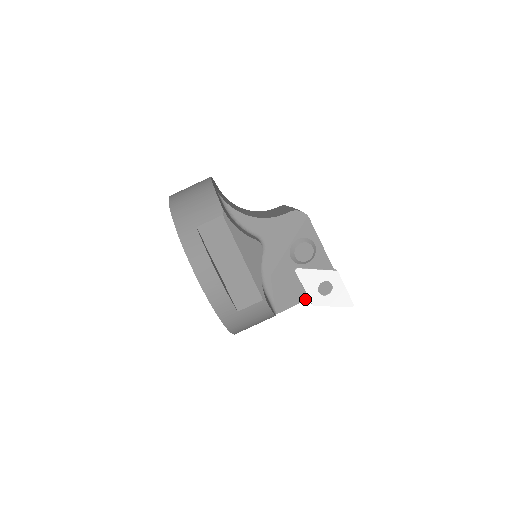
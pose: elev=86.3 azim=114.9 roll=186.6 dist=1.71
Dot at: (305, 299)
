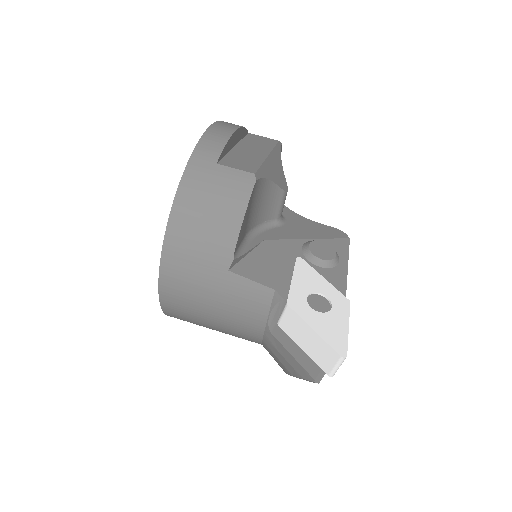
Dot at: (282, 291)
